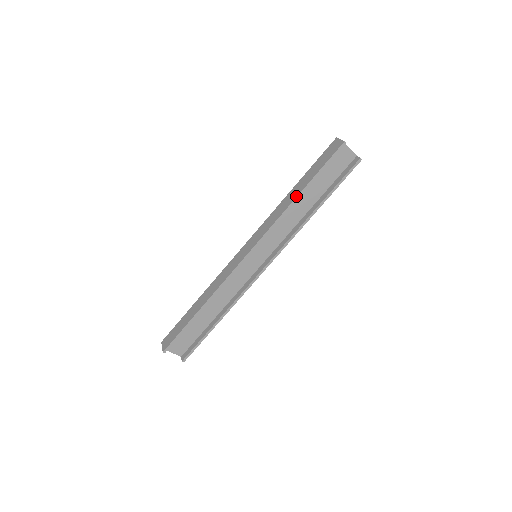
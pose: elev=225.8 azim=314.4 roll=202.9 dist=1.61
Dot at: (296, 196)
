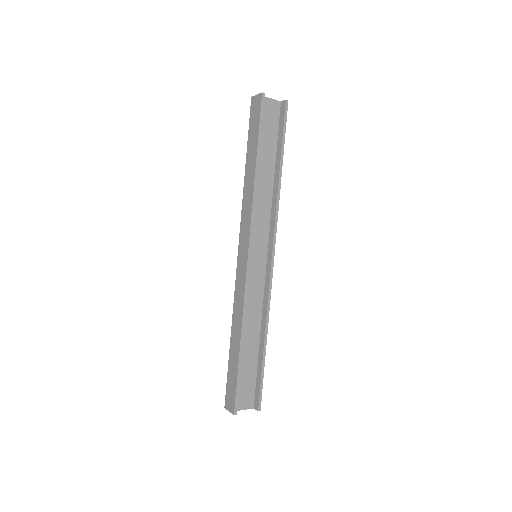
Dot at: (254, 172)
